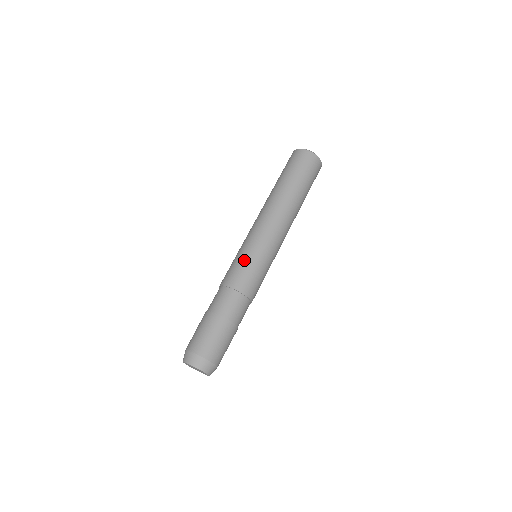
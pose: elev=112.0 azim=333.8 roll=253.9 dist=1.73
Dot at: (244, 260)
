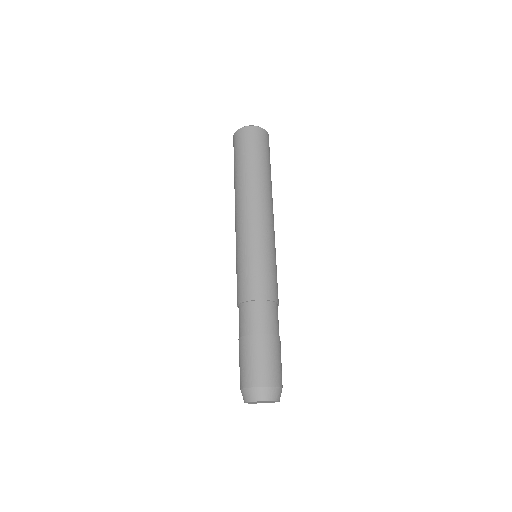
Dot at: (238, 269)
